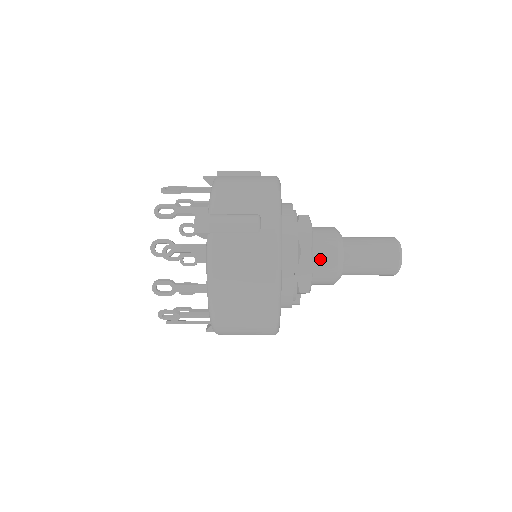
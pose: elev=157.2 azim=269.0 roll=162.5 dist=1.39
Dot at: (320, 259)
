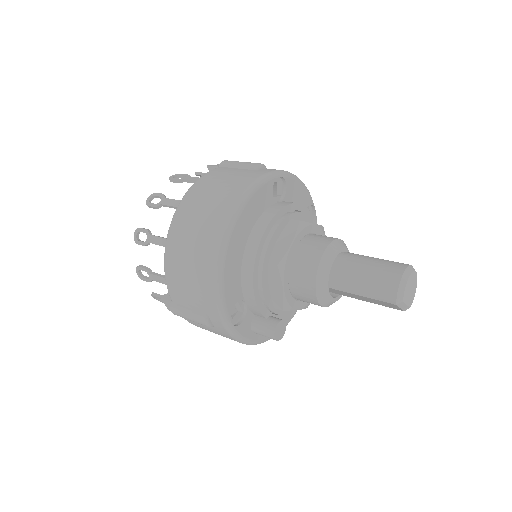
Dot at: (309, 242)
